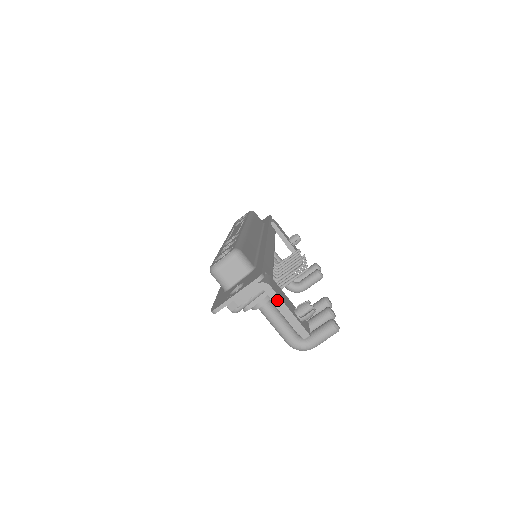
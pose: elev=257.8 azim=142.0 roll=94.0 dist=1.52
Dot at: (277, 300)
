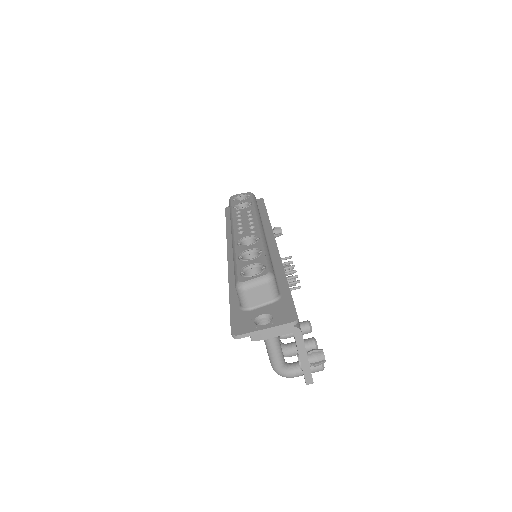
Dot at: (301, 346)
